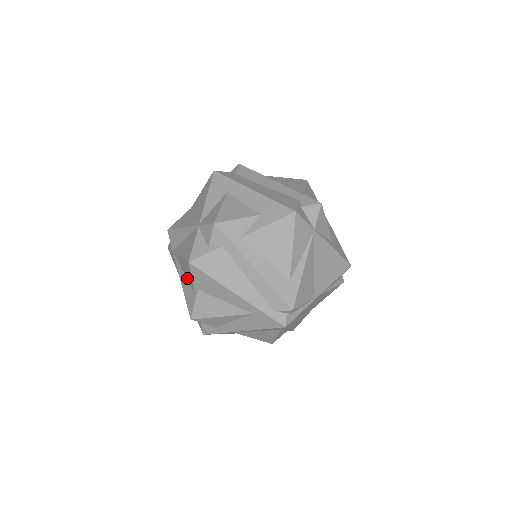
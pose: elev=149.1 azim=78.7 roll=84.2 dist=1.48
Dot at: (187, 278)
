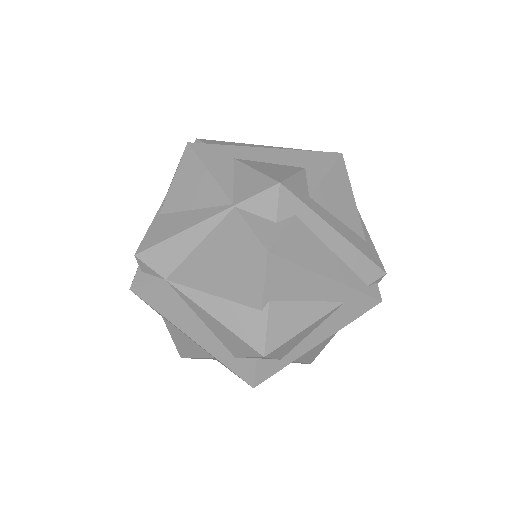
Dot at: (231, 298)
